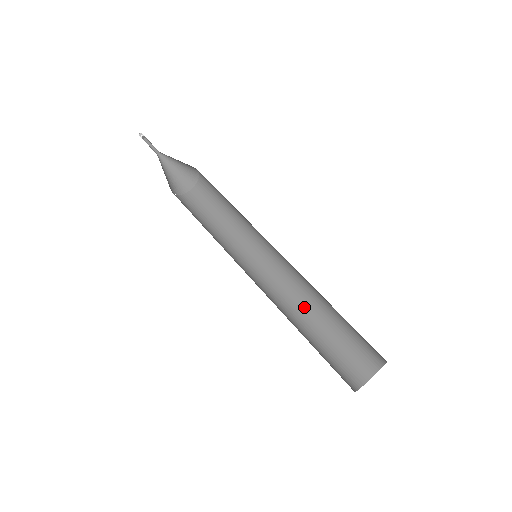
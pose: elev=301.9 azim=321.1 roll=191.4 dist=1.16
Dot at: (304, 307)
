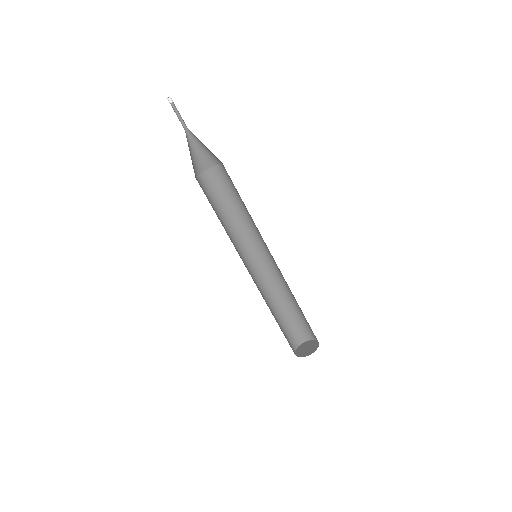
Dot at: (287, 289)
